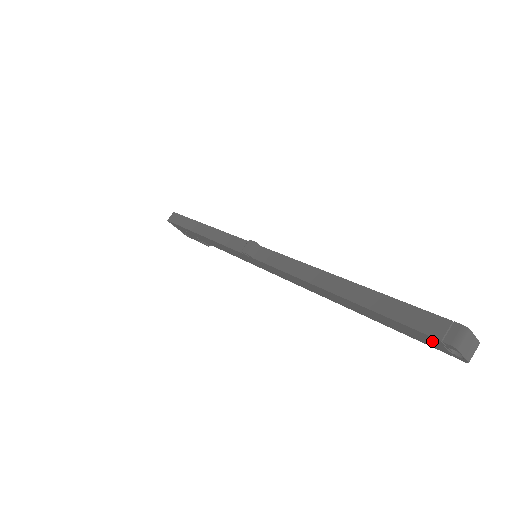
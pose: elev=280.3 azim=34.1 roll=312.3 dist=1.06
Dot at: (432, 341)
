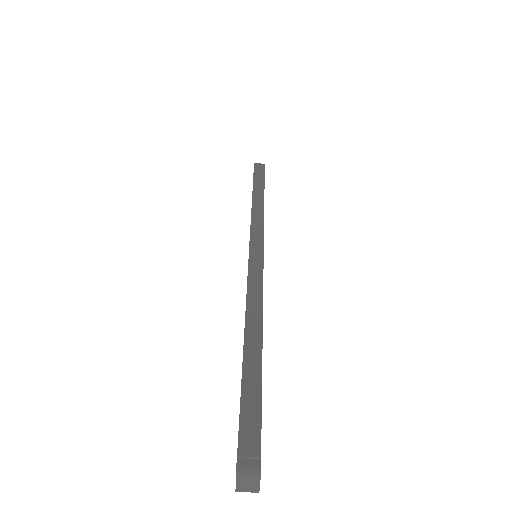
Dot at: occluded
